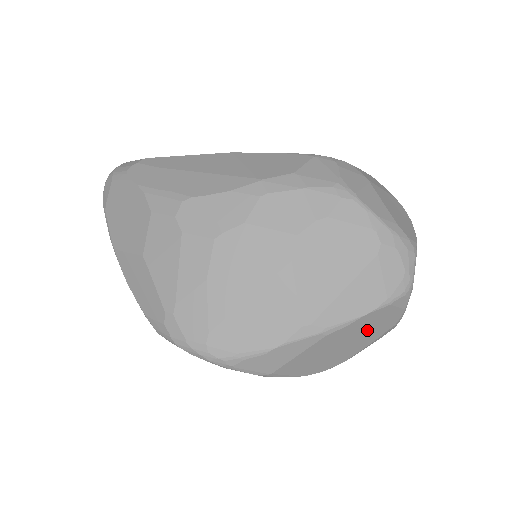
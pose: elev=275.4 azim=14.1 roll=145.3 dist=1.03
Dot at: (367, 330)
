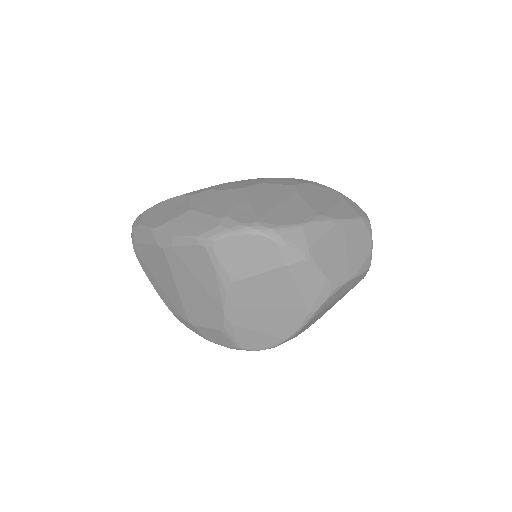
Dot at: (356, 243)
